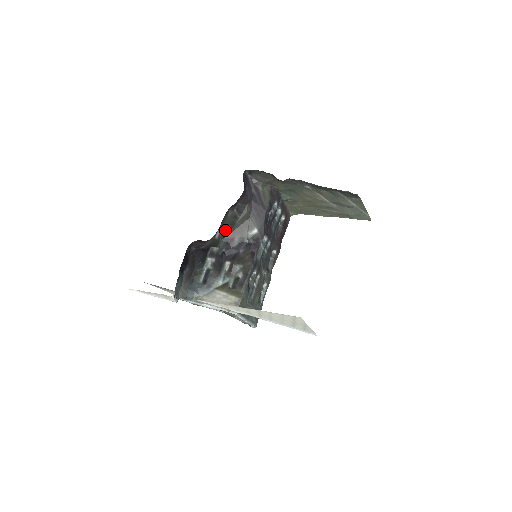
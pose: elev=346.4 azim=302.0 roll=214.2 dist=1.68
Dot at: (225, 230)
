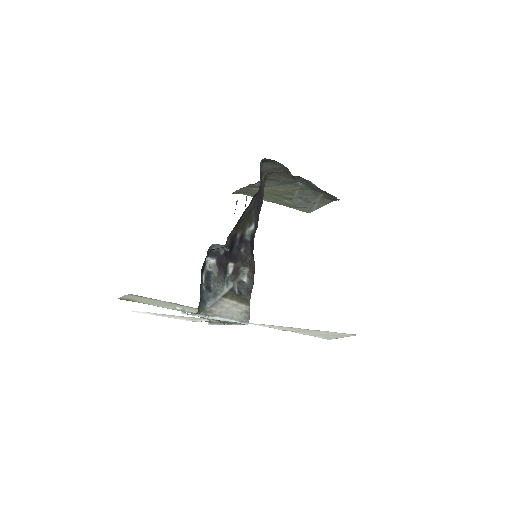
Dot at: occluded
